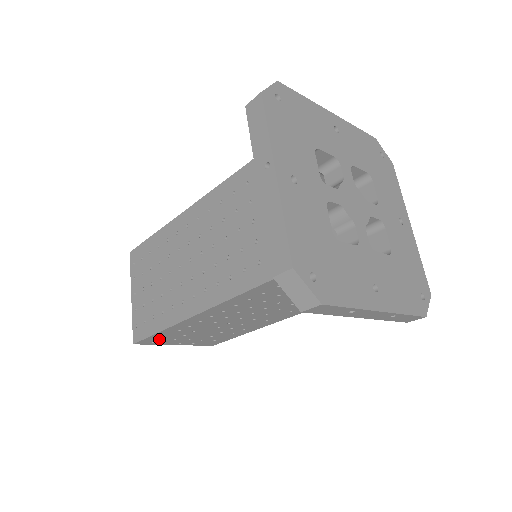
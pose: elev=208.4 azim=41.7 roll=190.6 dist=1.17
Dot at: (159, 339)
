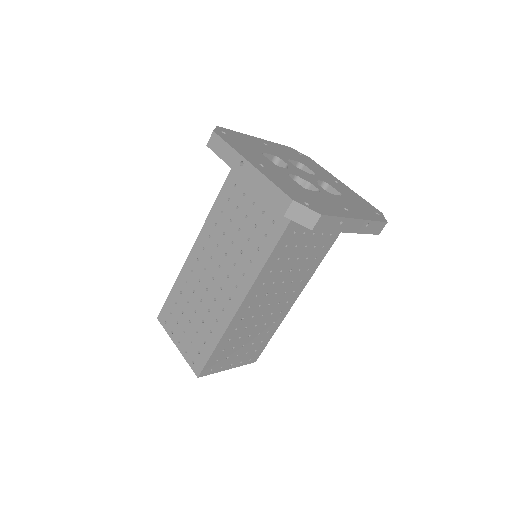
Dot at: (216, 362)
